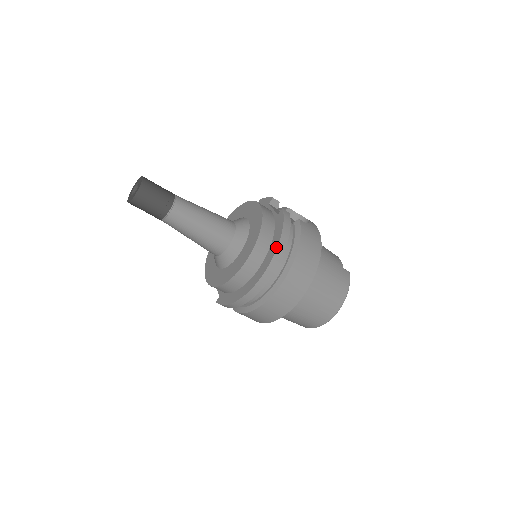
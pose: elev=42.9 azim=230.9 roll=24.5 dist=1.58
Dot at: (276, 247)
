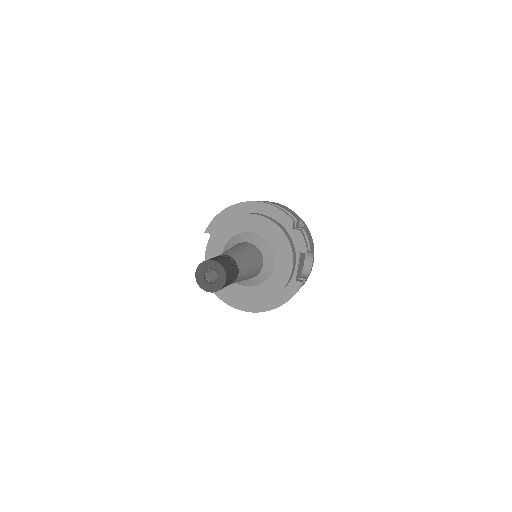
Dot at: (272, 309)
